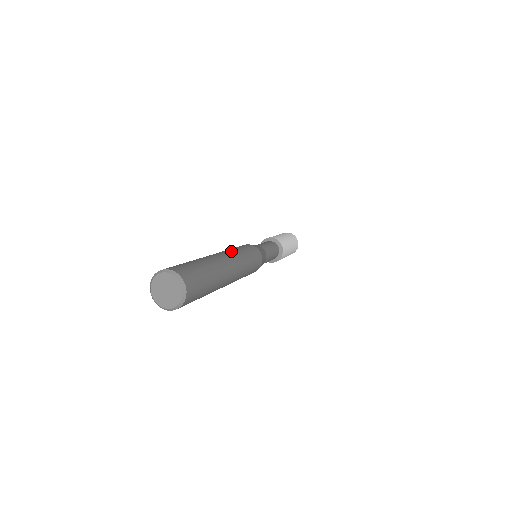
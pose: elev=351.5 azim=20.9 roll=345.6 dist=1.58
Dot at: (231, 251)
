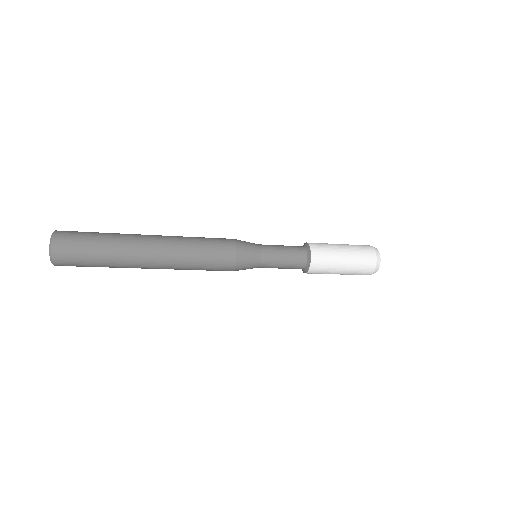
Dot at: occluded
